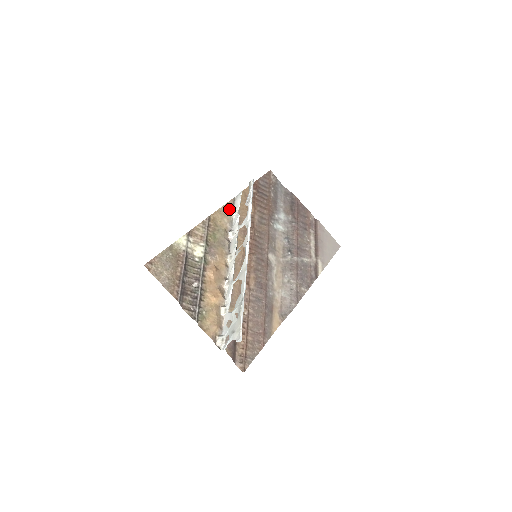
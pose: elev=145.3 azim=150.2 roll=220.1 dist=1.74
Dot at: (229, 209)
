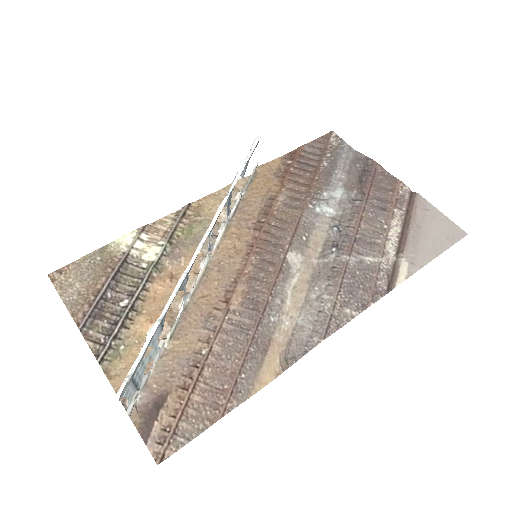
Dot at: (234, 191)
